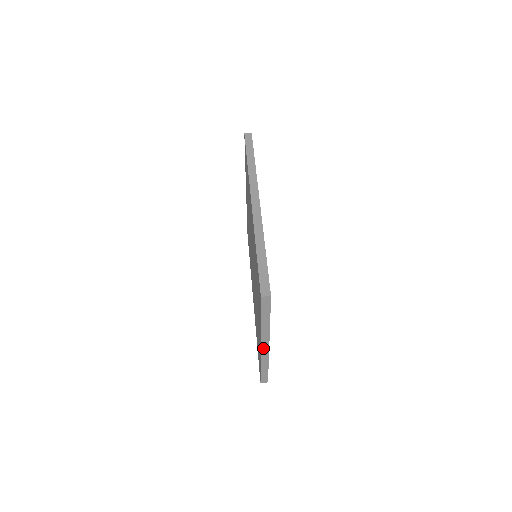
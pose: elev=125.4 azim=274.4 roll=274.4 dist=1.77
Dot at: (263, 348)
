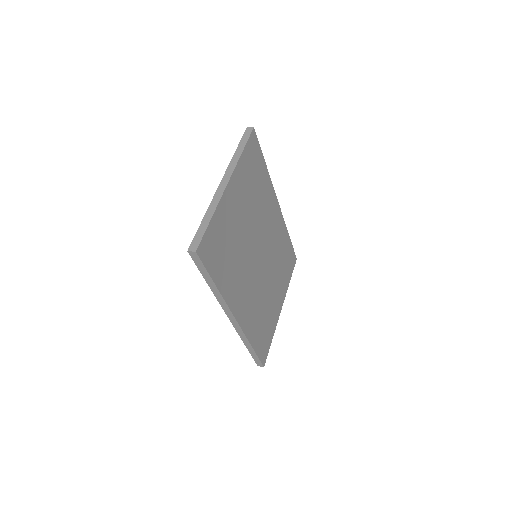
Dot at: (221, 186)
